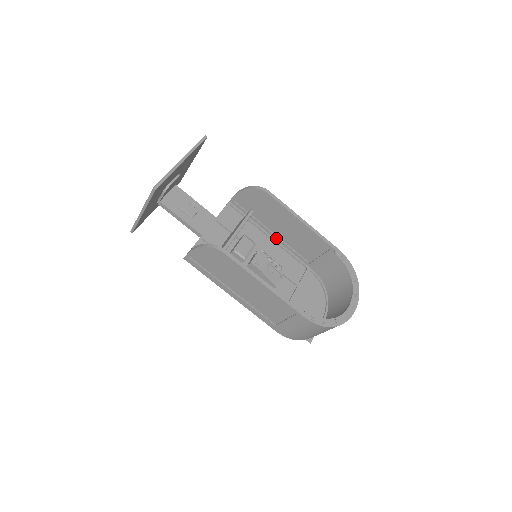
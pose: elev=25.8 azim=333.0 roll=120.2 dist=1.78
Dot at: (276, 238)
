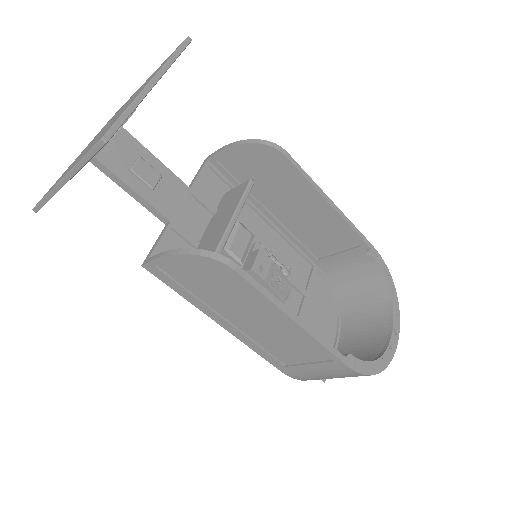
Dot at: (275, 222)
